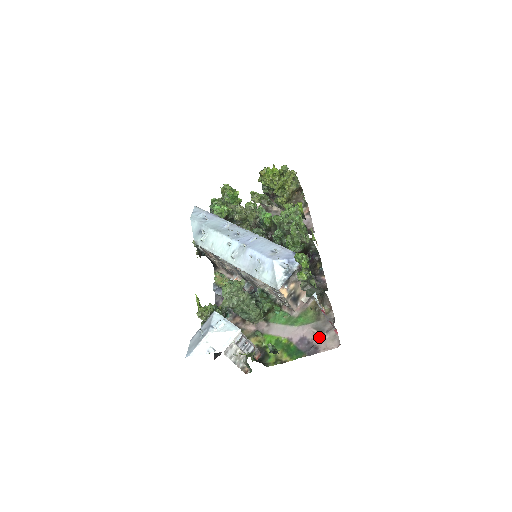
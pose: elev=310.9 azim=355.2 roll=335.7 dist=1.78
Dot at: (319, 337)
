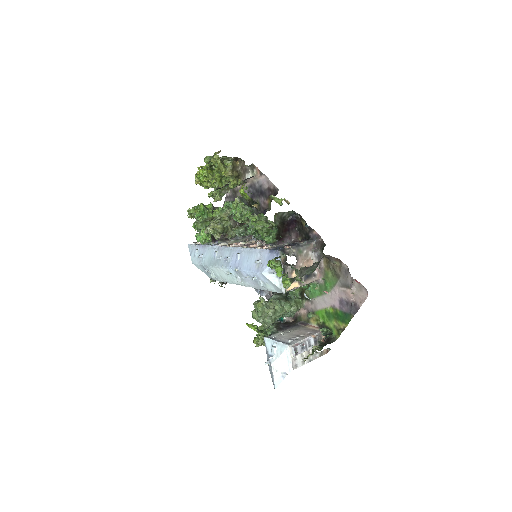
Dot at: occluded
